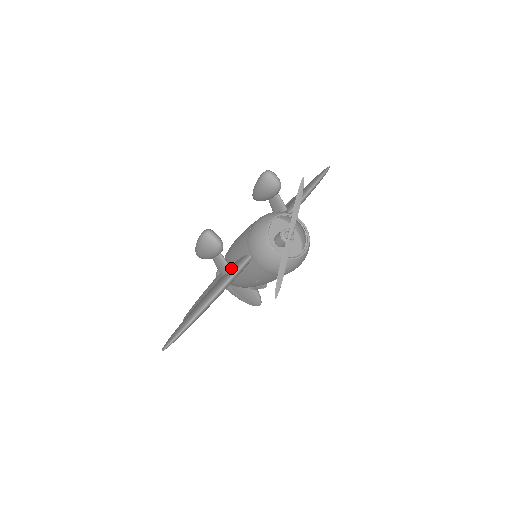
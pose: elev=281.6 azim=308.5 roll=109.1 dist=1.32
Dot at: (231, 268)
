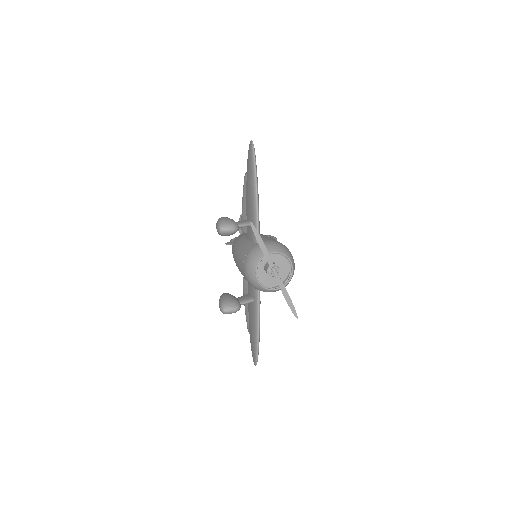
Dot at: (252, 300)
